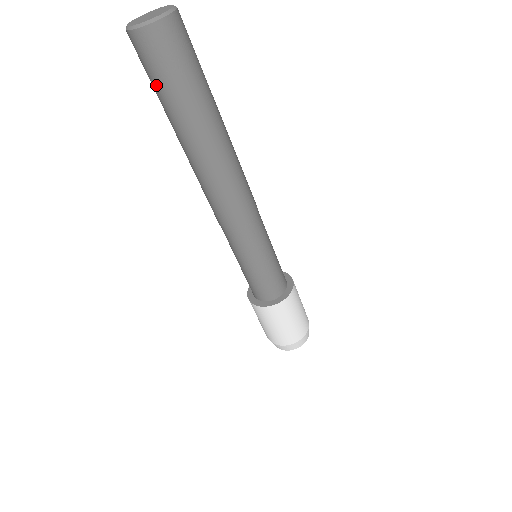
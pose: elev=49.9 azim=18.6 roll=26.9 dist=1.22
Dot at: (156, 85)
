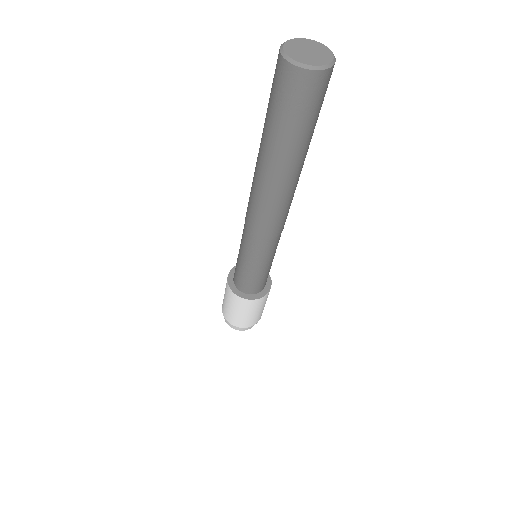
Dot at: (300, 120)
